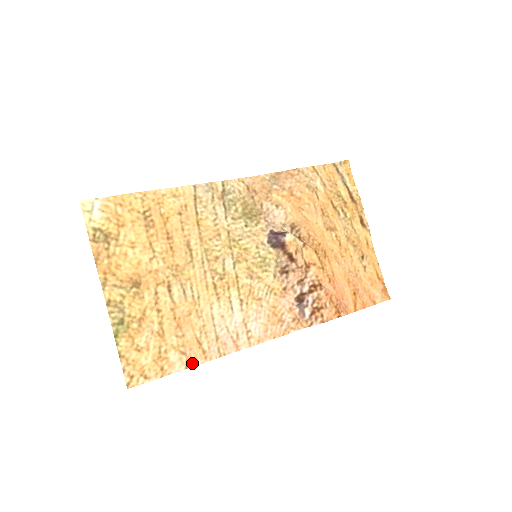
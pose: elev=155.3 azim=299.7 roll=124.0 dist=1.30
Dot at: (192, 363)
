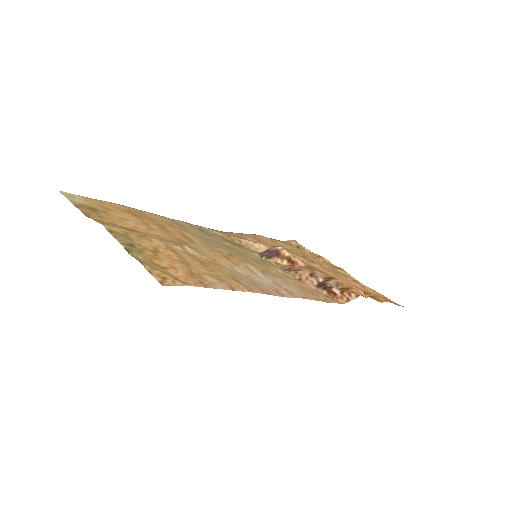
Dot at: (237, 289)
